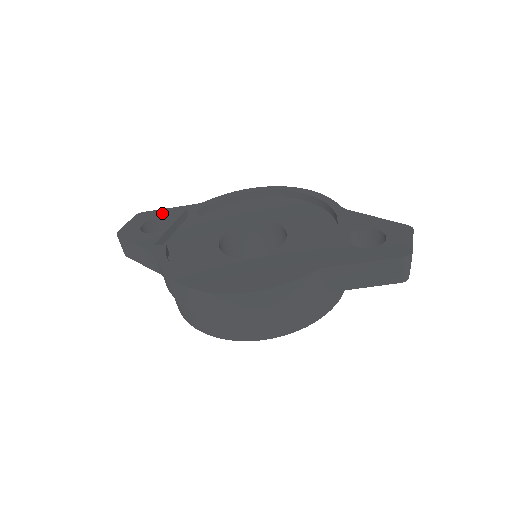
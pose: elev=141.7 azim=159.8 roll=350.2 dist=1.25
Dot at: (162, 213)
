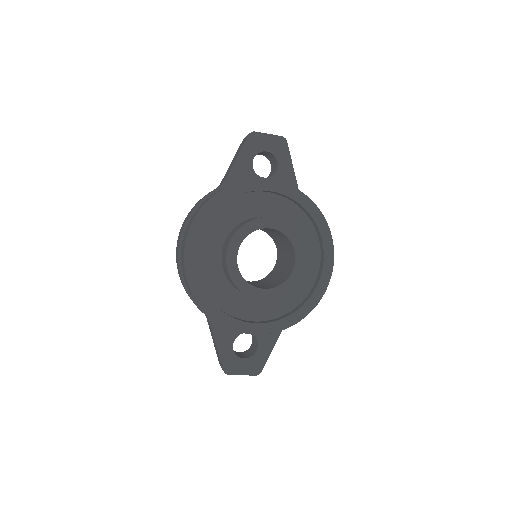
Dot at: occluded
